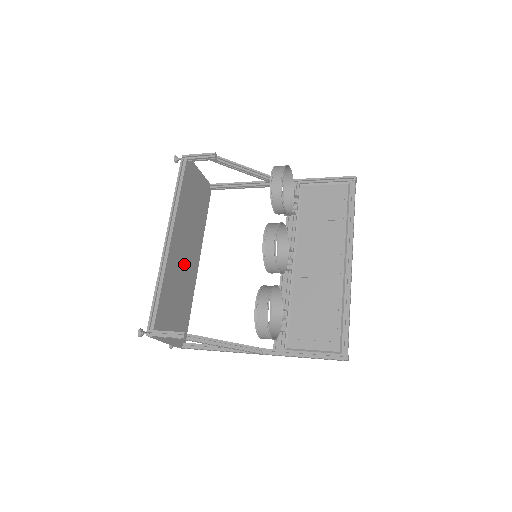
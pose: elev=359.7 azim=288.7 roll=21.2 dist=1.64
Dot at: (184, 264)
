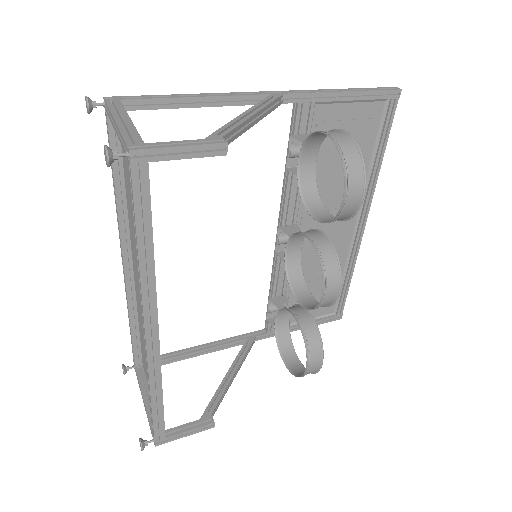
Dot at: occluded
